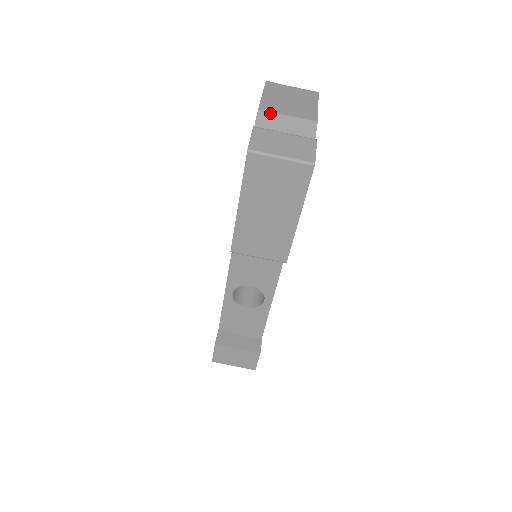
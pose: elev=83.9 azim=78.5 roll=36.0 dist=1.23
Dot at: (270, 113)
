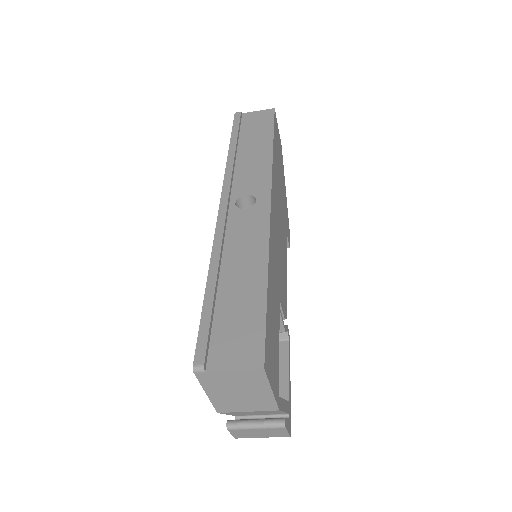
Dot at: occluded
